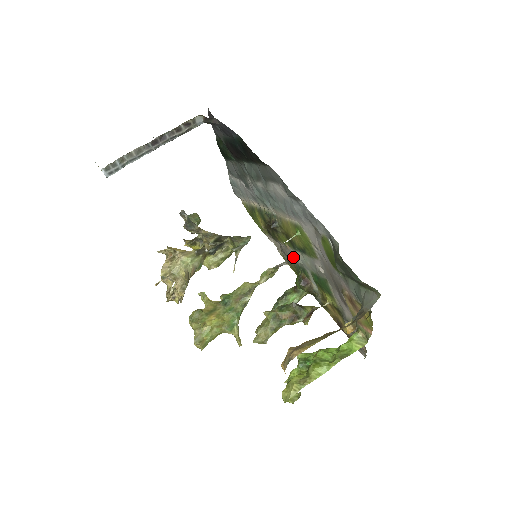
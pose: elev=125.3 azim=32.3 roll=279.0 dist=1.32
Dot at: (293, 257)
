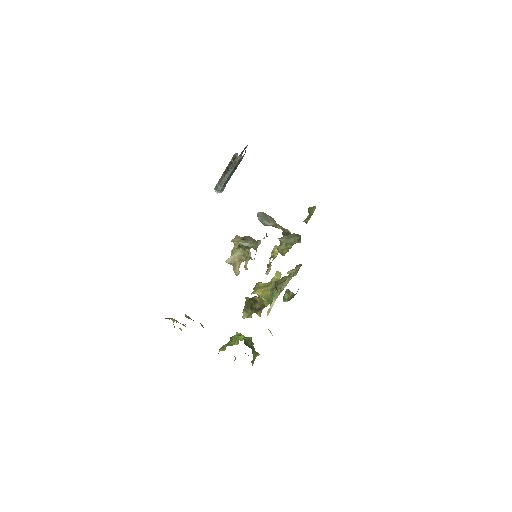
Dot at: occluded
